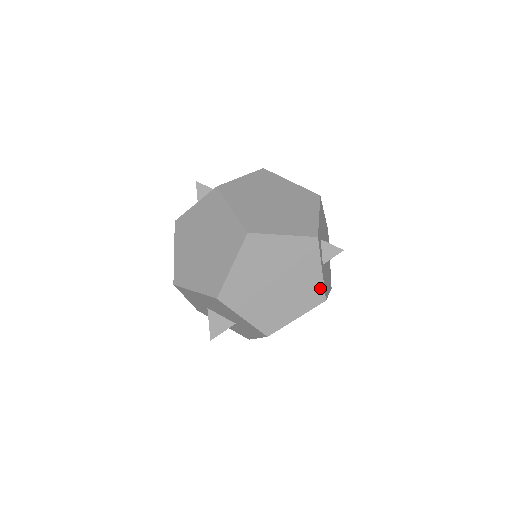
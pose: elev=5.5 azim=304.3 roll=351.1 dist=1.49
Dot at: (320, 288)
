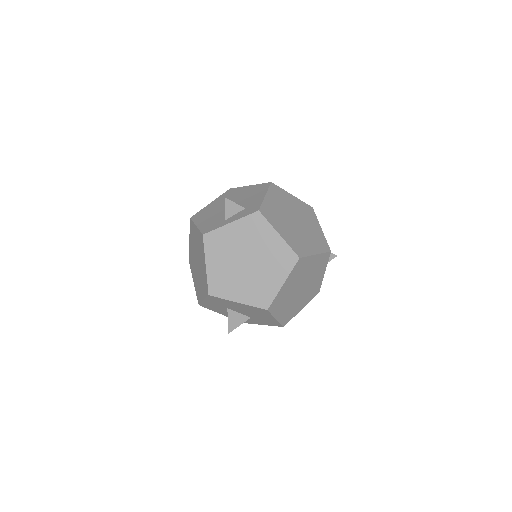
Dot at: (320, 285)
